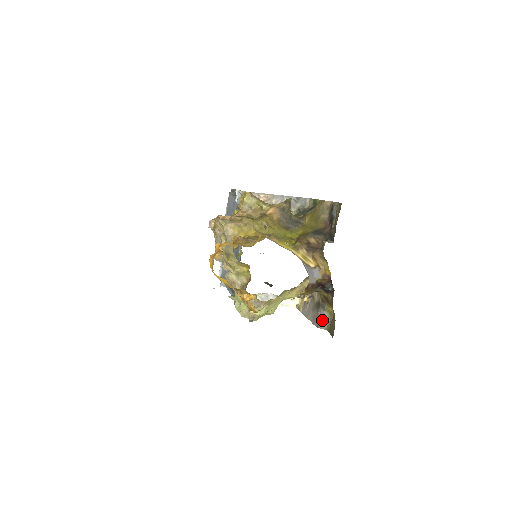
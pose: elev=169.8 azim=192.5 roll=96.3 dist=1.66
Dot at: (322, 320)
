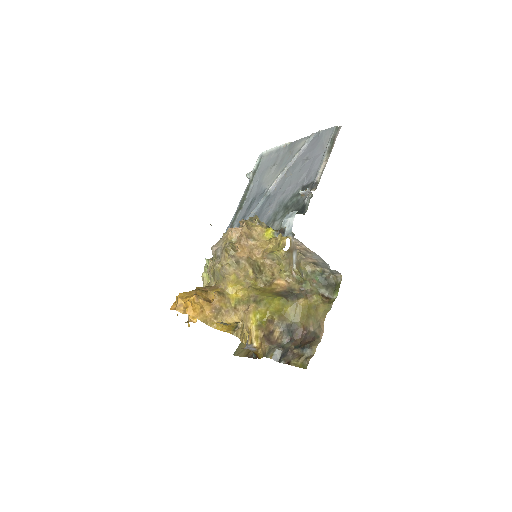
Dot at: occluded
